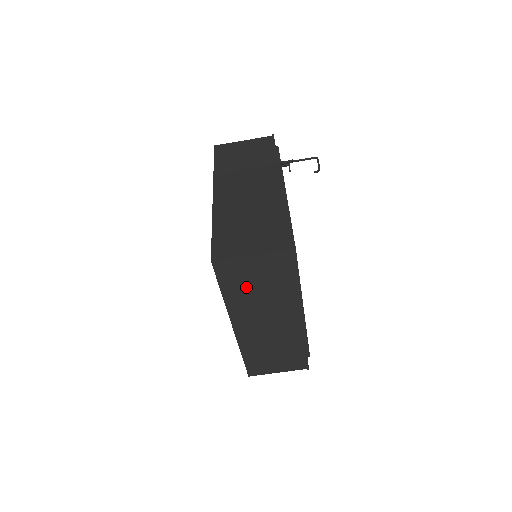
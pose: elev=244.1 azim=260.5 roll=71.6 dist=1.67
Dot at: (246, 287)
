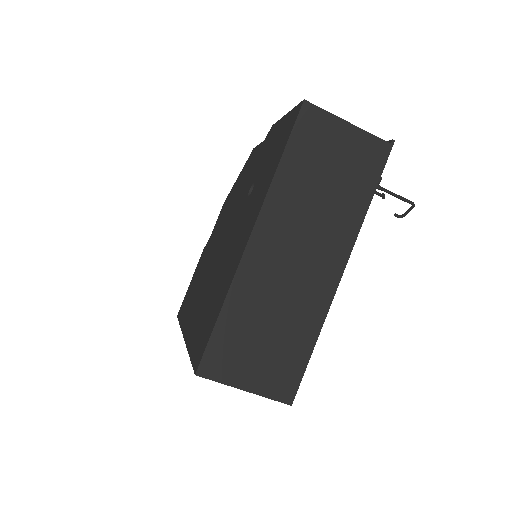
Dot at: occluded
